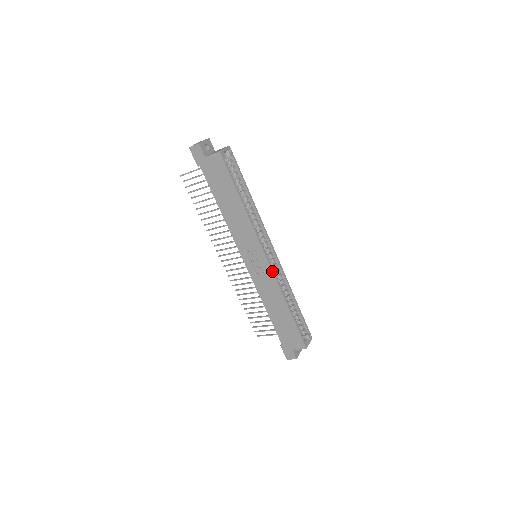
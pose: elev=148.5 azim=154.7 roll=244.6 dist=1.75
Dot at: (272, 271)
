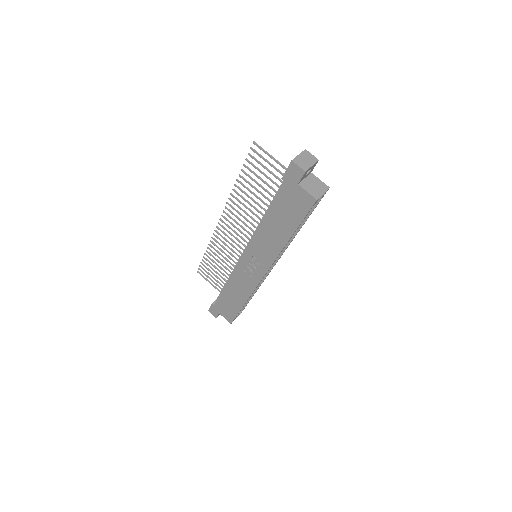
Dot at: (259, 283)
